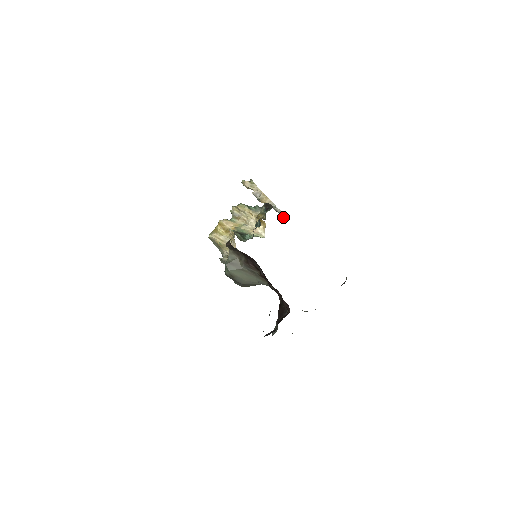
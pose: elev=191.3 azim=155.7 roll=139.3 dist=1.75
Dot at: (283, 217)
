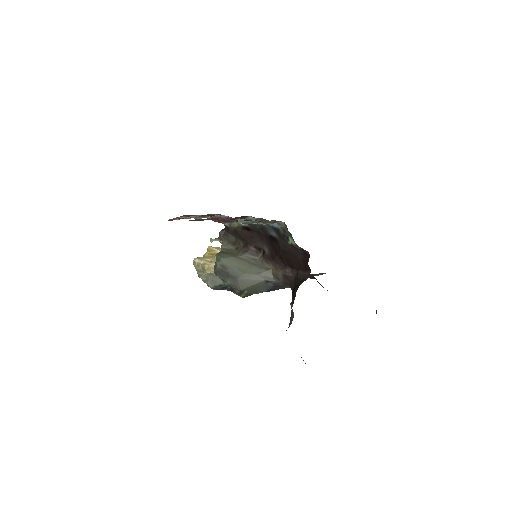
Dot at: occluded
